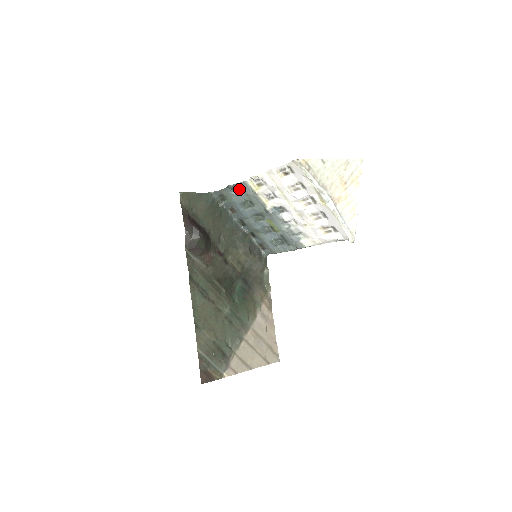
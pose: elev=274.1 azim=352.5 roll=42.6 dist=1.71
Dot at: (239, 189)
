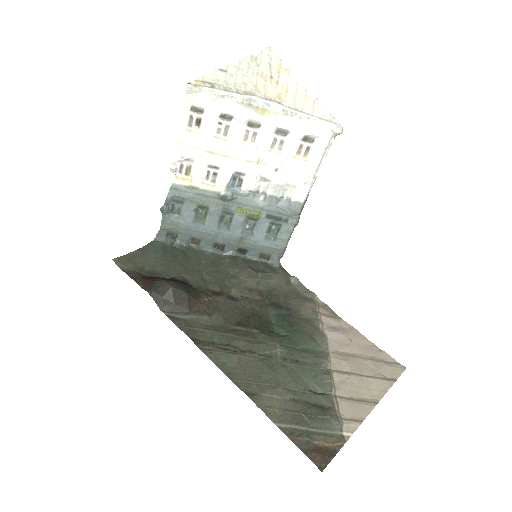
Dot at: (177, 204)
